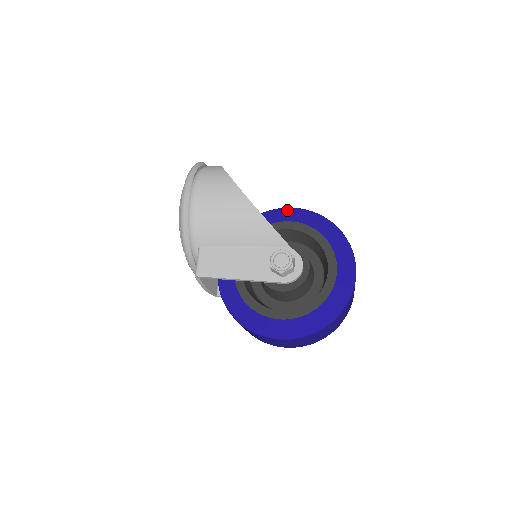
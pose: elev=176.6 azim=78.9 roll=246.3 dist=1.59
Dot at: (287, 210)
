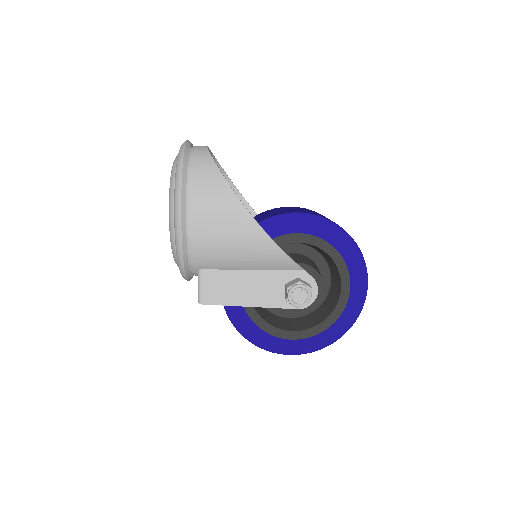
Dot at: (297, 217)
